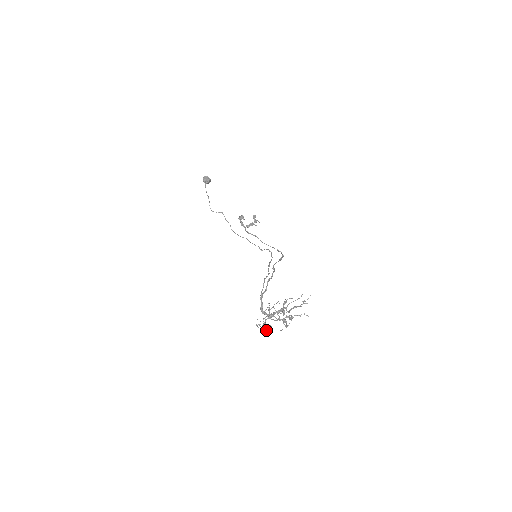
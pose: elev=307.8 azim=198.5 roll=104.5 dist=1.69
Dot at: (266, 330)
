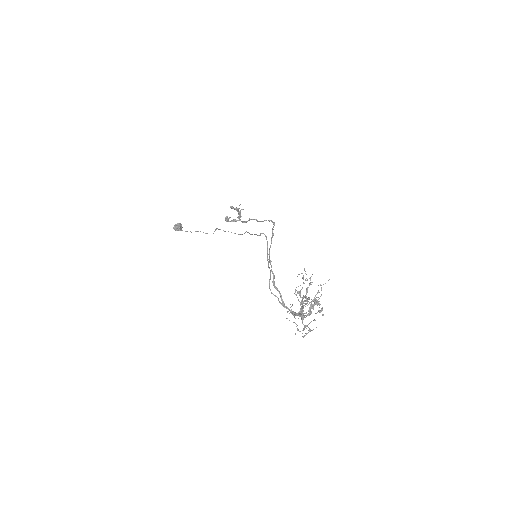
Dot at: occluded
